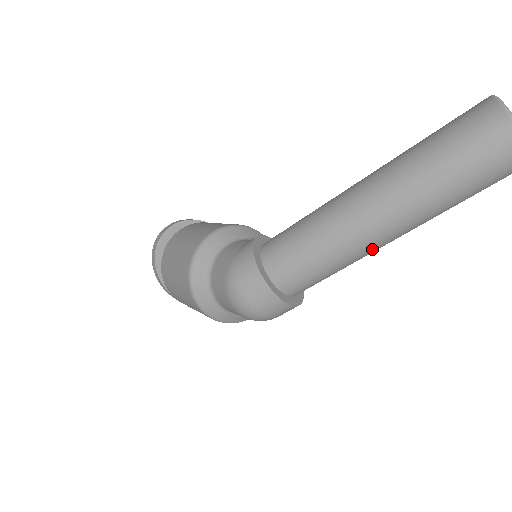
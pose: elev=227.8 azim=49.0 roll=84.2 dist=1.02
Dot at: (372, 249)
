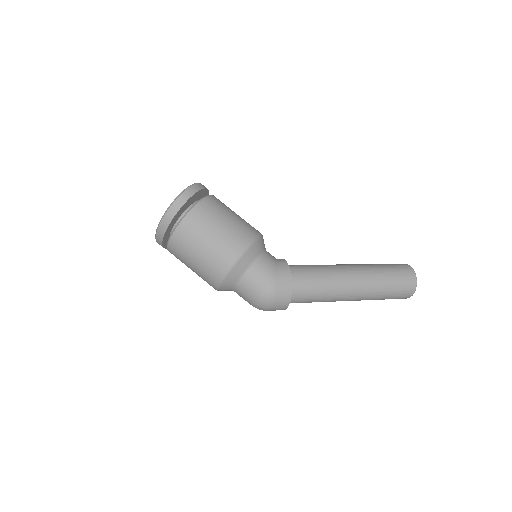
Dot at: (334, 301)
